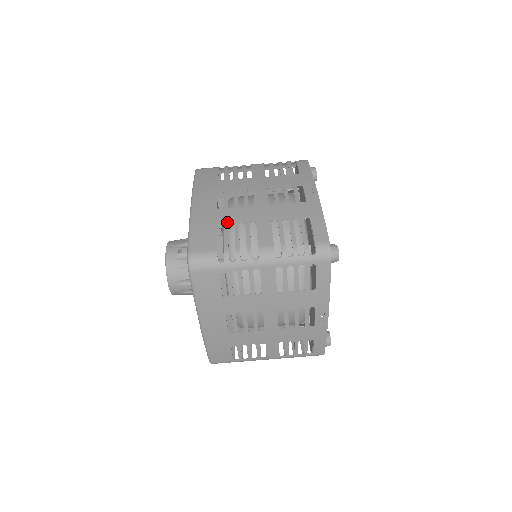
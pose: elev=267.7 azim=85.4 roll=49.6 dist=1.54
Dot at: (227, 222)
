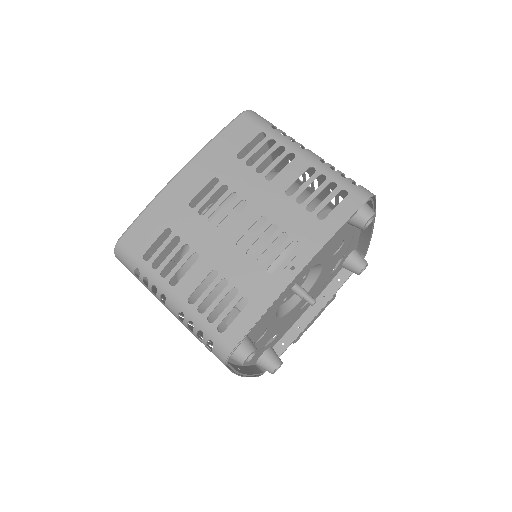
Dot at: occluded
